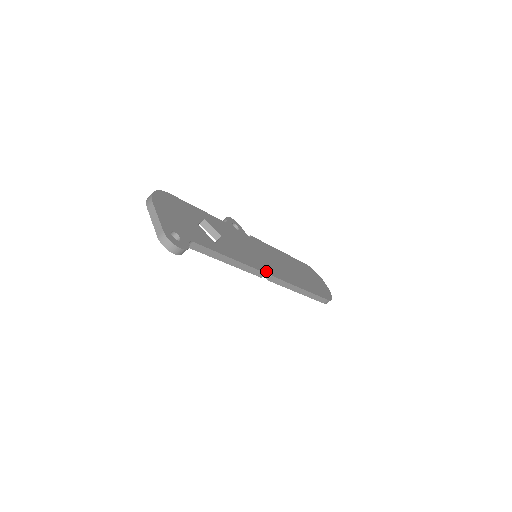
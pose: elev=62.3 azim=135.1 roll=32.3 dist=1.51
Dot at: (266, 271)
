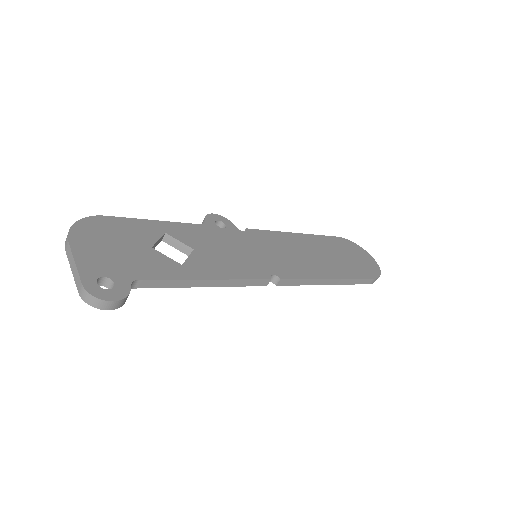
Dot at: (270, 275)
